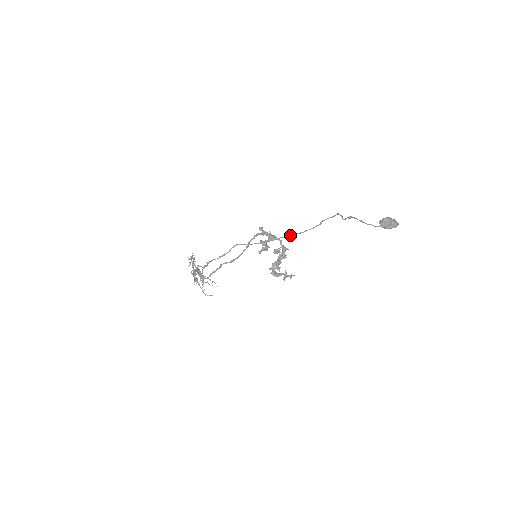
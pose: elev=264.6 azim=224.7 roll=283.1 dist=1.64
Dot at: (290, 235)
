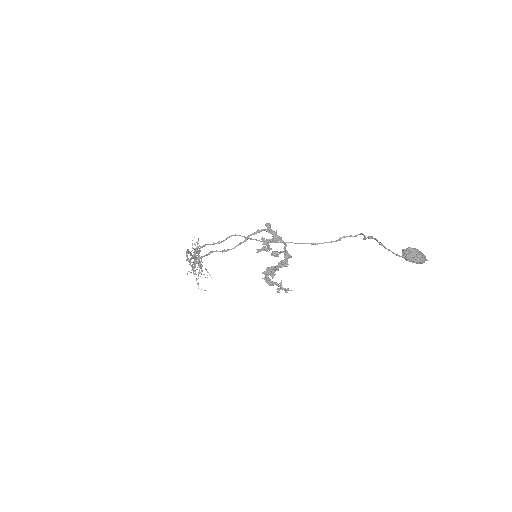
Dot at: (300, 243)
